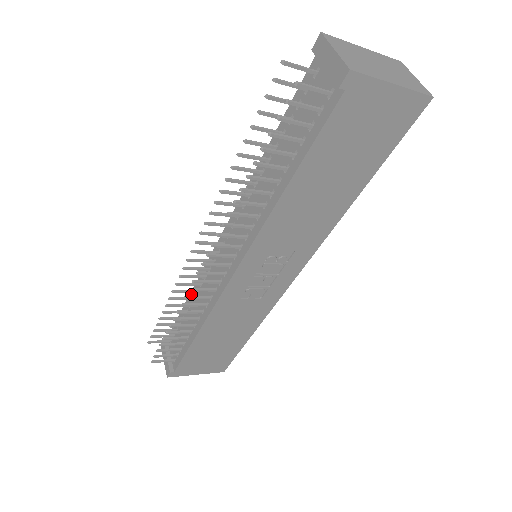
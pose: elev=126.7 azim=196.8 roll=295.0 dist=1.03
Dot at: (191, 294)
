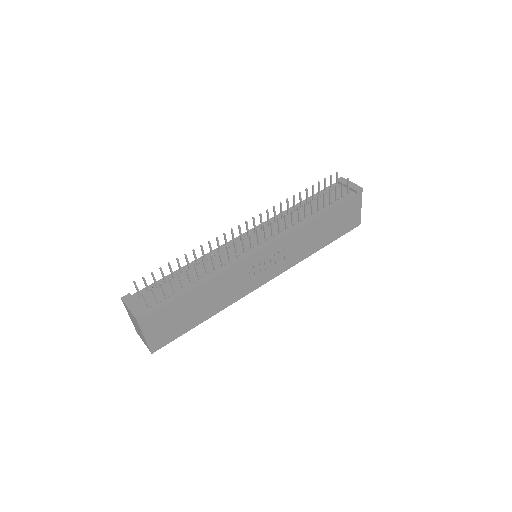
Dot at: (193, 263)
